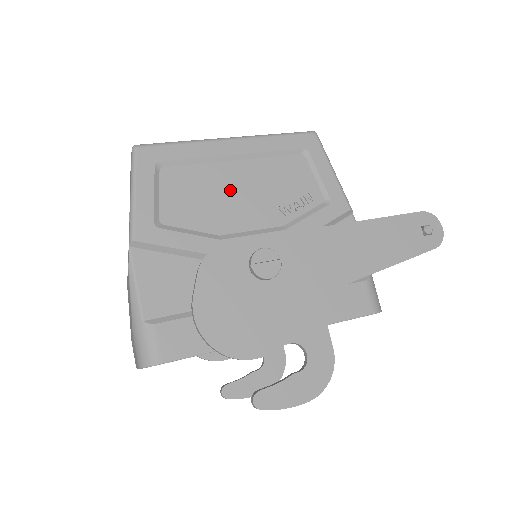
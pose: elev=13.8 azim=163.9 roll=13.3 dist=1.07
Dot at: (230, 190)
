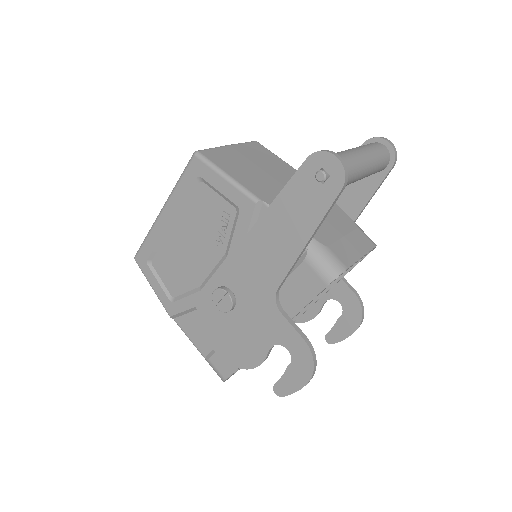
Dot at: (185, 250)
